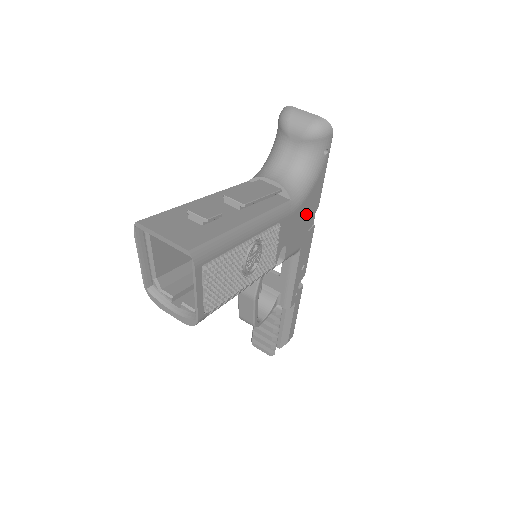
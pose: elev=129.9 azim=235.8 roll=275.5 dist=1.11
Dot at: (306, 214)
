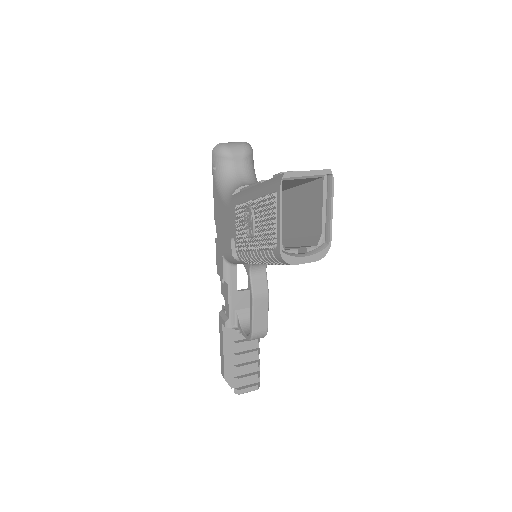
Dot at: occluded
